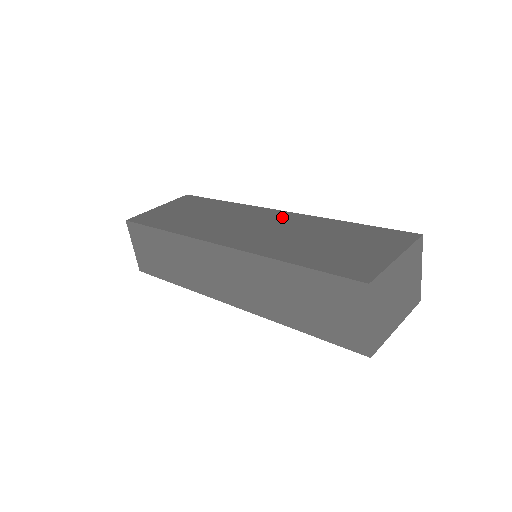
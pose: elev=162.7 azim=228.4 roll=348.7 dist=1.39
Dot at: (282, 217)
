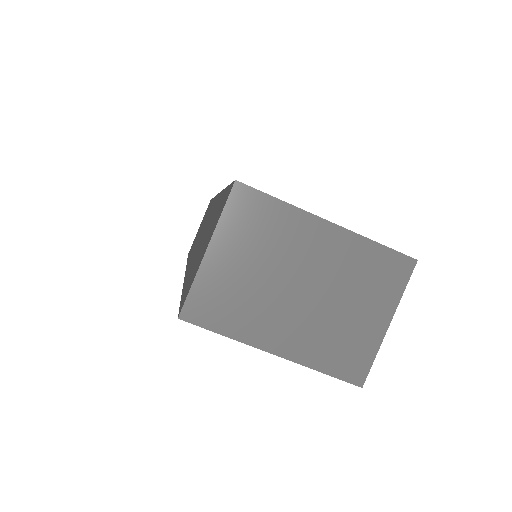
Dot at: occluded
